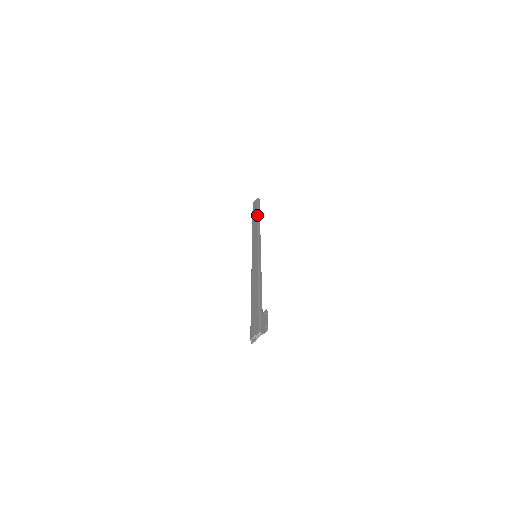
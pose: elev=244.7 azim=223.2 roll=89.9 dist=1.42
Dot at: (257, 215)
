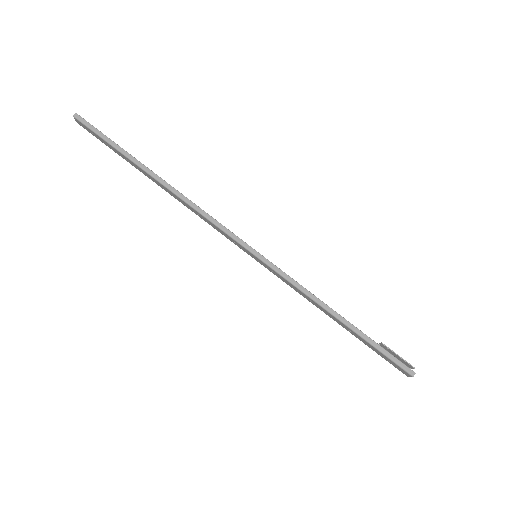
Dot at: (141, 170)
